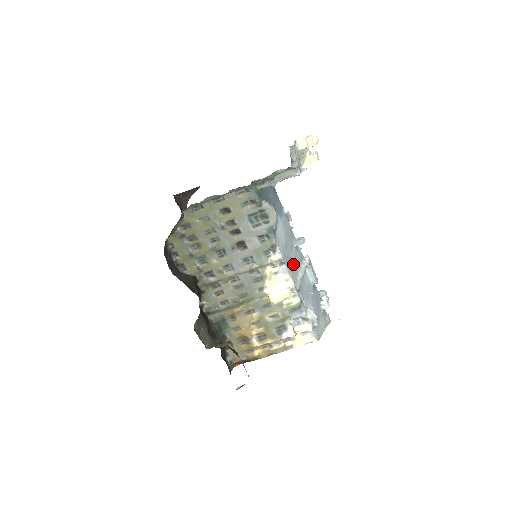
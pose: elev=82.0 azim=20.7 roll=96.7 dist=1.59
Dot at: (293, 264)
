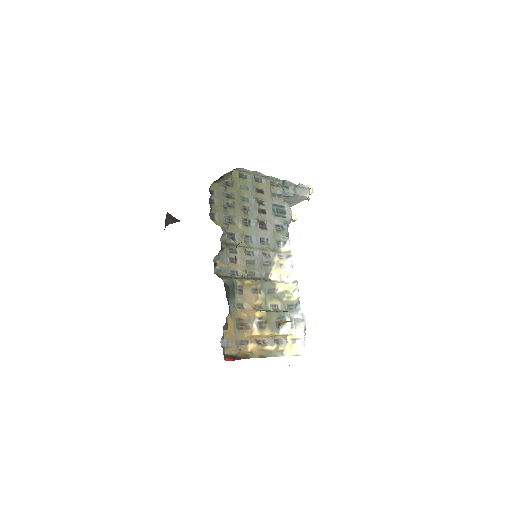
Dot at: occluded
